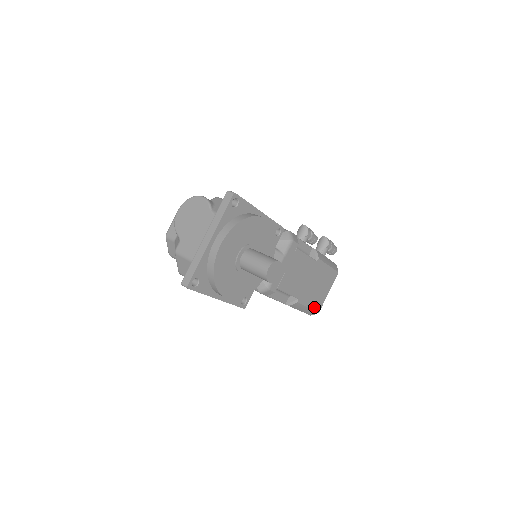
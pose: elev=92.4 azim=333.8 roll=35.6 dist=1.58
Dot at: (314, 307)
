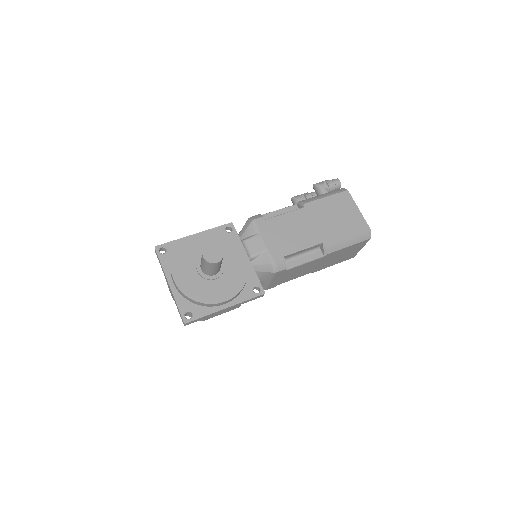
Dot at: (356, 231)
